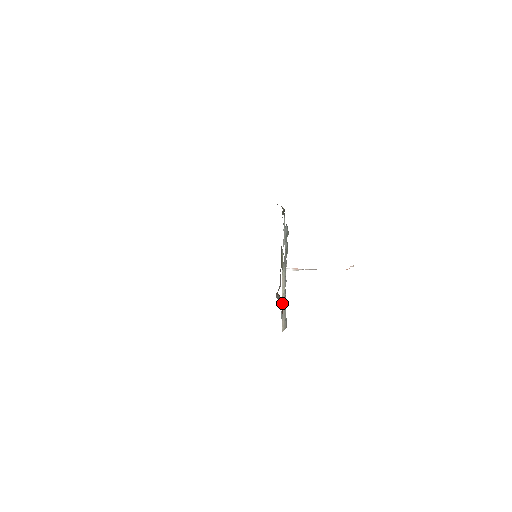
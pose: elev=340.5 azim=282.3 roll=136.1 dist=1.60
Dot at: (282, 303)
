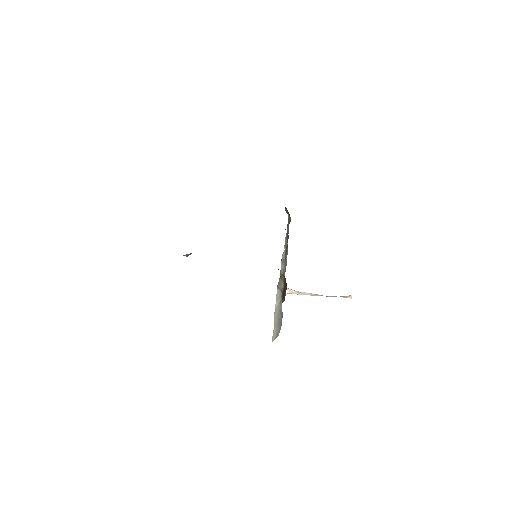
Dot at: (286, 286)
